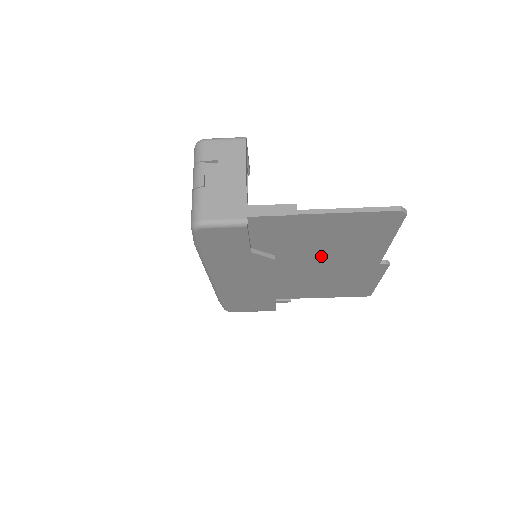
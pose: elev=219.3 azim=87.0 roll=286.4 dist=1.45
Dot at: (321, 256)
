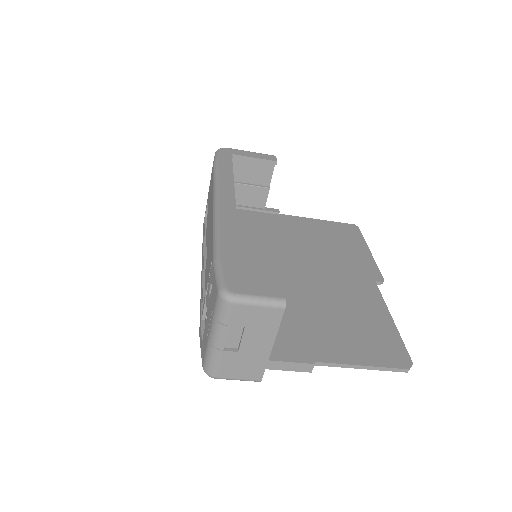
Dot at: occluded
